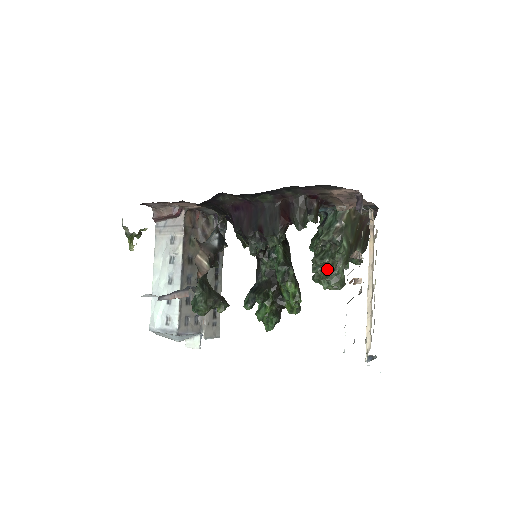
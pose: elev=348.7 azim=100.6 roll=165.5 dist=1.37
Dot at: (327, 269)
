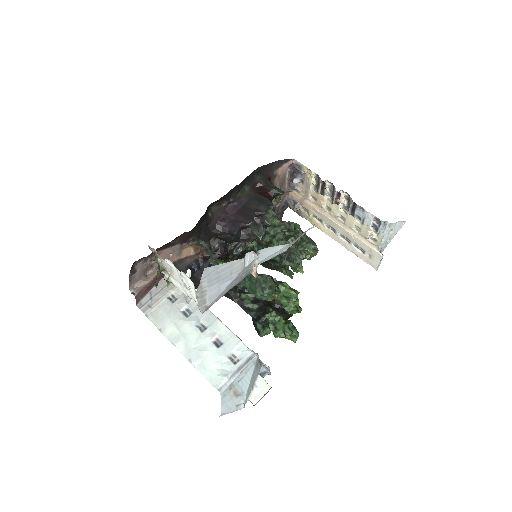
Dot at: (301, 242)
